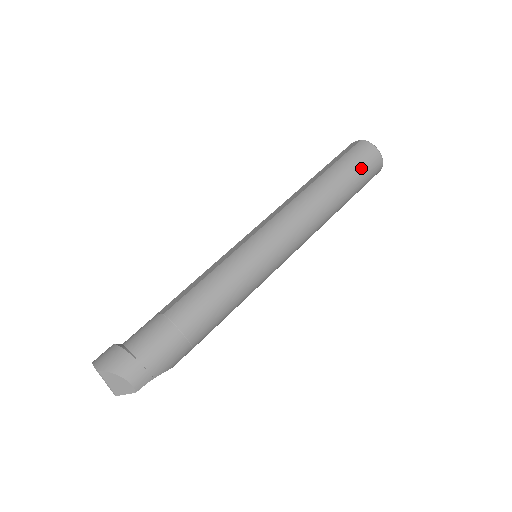
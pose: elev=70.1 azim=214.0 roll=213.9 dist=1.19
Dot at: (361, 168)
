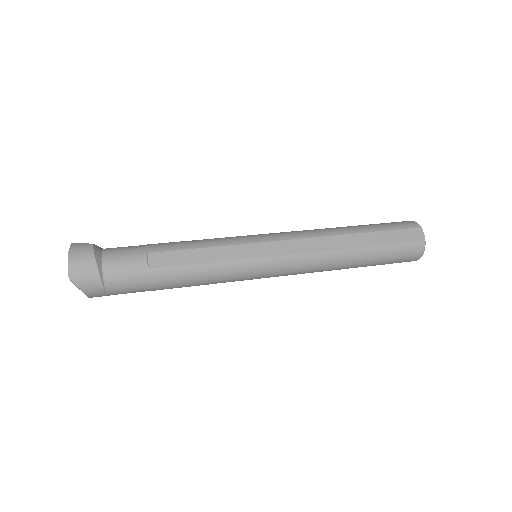
Dot at: (392, 262)
